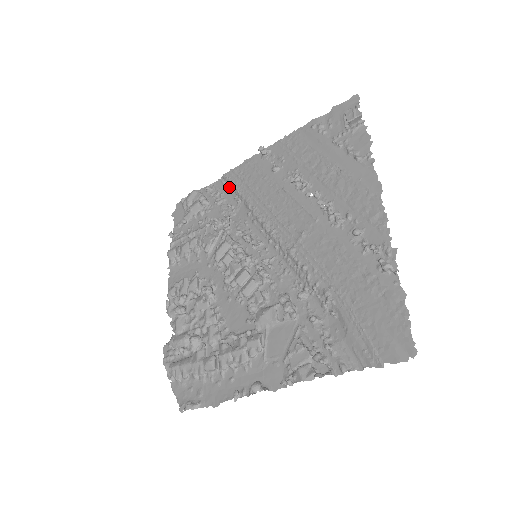
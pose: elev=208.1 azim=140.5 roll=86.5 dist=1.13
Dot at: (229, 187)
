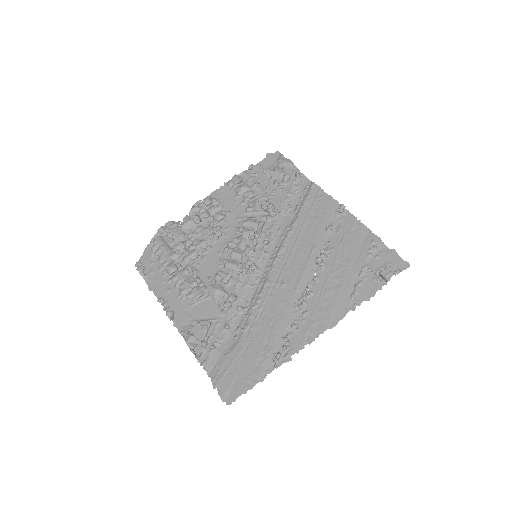
Dot at: (305, 194)
